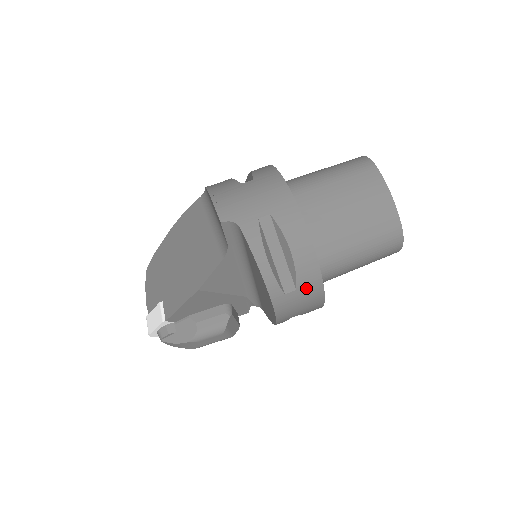
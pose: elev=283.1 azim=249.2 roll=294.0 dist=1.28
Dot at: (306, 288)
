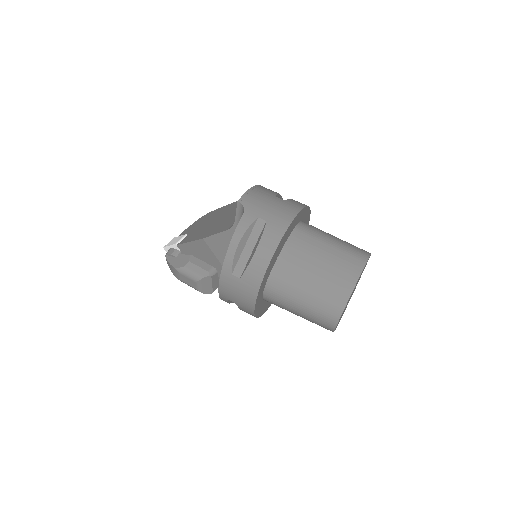
Dot at: (247, 283)
